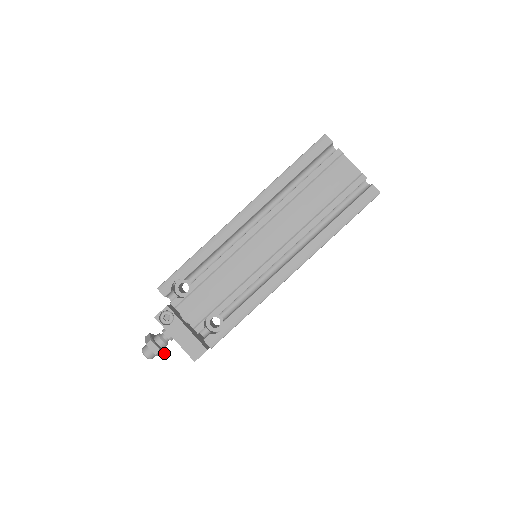
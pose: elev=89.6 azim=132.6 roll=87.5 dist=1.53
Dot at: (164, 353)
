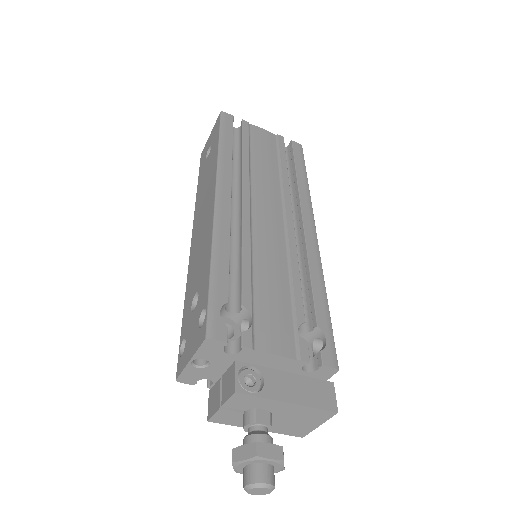
Dot at: occluded
